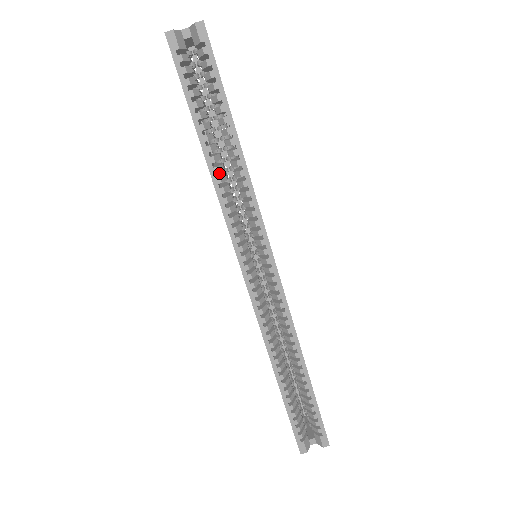
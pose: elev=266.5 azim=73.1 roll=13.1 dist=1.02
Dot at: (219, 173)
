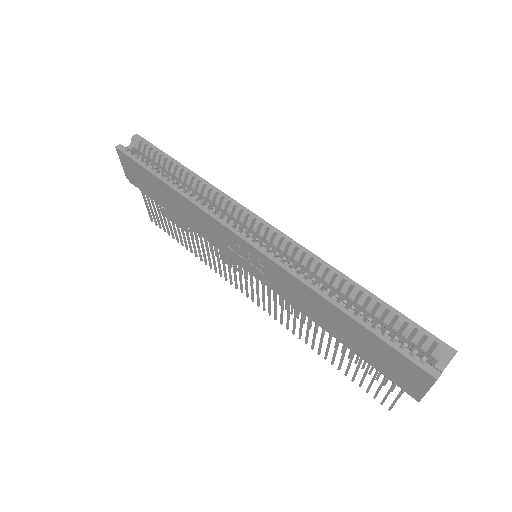
Dot at: occluded
